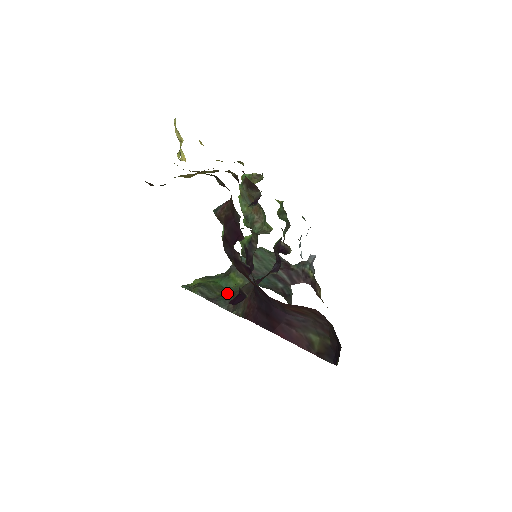
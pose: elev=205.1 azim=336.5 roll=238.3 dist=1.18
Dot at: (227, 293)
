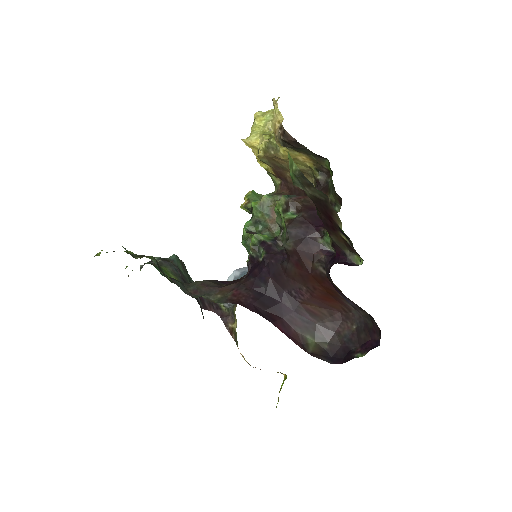
Dot at: occluded
